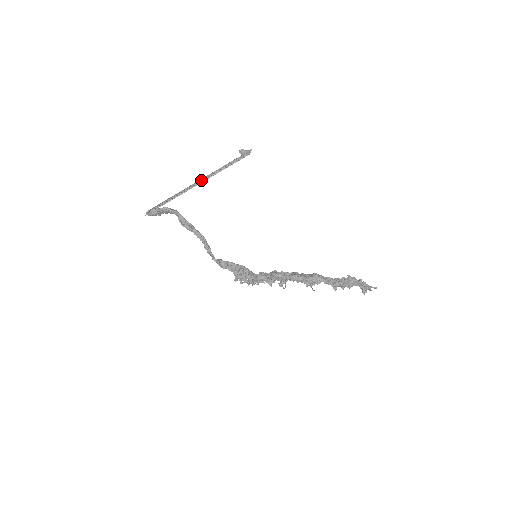
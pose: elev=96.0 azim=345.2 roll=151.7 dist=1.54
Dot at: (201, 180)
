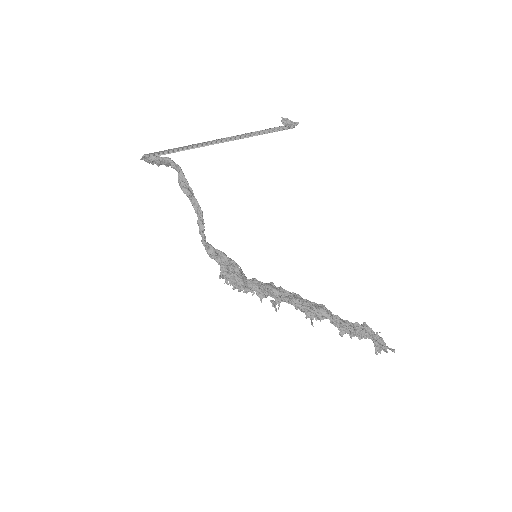
Dot at: (223, 139)
